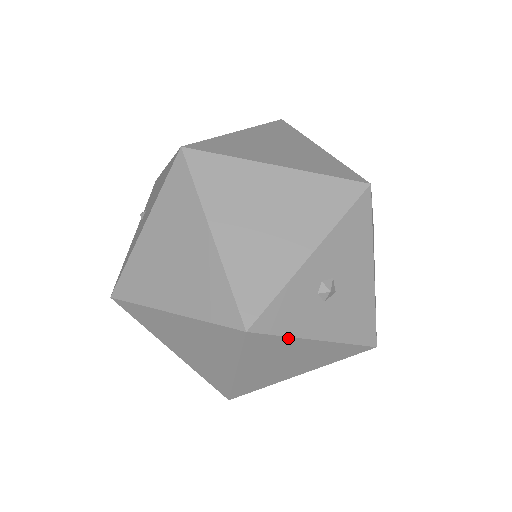
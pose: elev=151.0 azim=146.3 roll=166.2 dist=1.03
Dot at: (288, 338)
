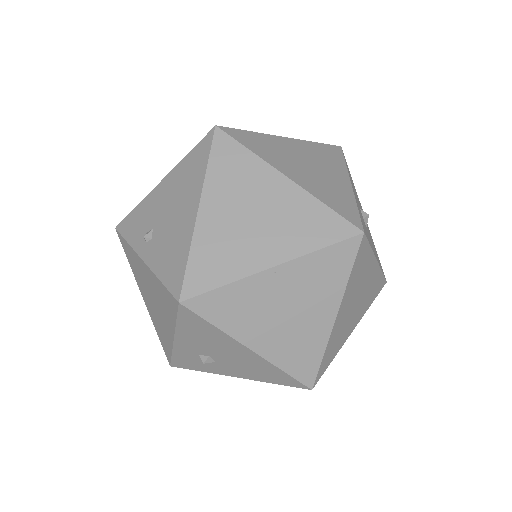
Dot at: (371, 252)
